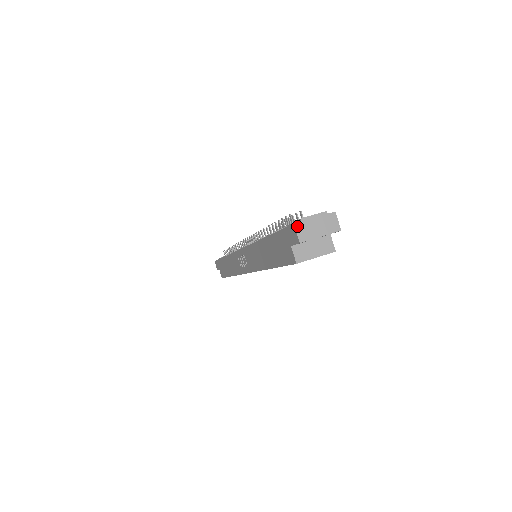
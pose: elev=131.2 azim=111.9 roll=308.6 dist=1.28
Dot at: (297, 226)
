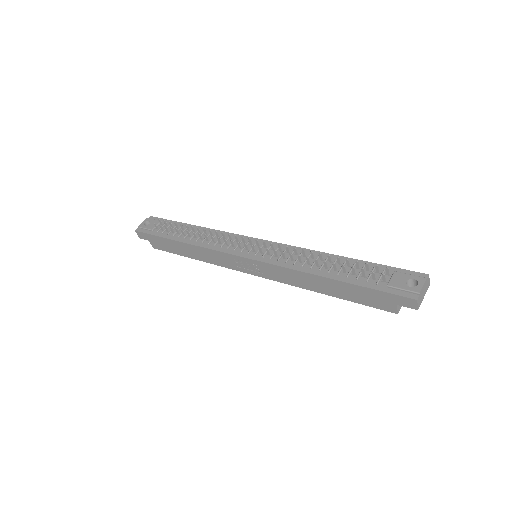
Dot at: (418, 300)
